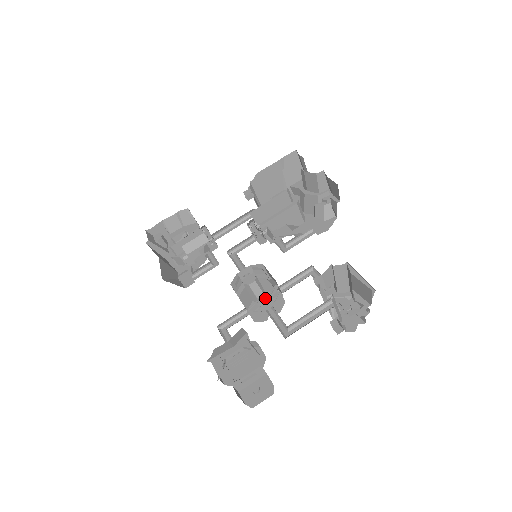
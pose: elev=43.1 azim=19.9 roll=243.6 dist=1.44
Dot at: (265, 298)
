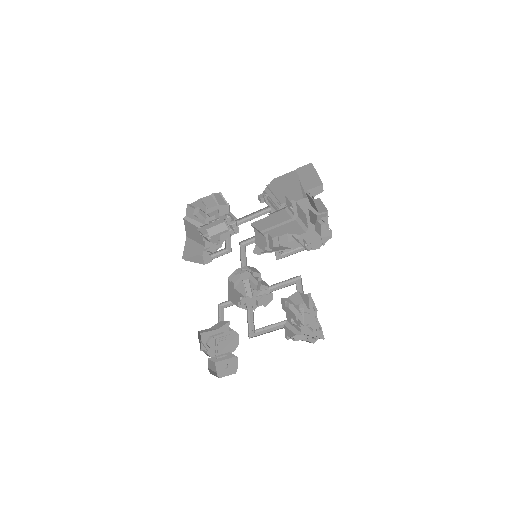
Dot at: (247, 299)
